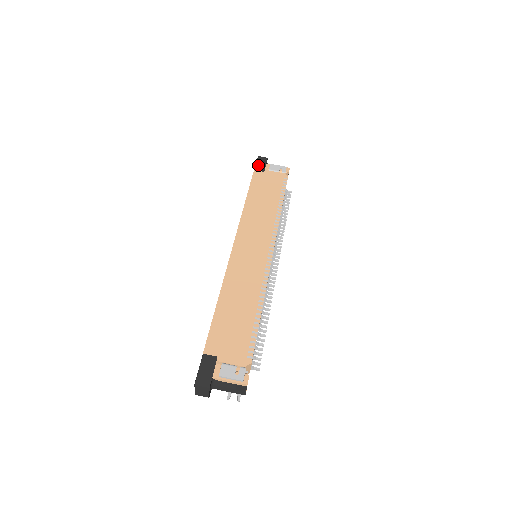
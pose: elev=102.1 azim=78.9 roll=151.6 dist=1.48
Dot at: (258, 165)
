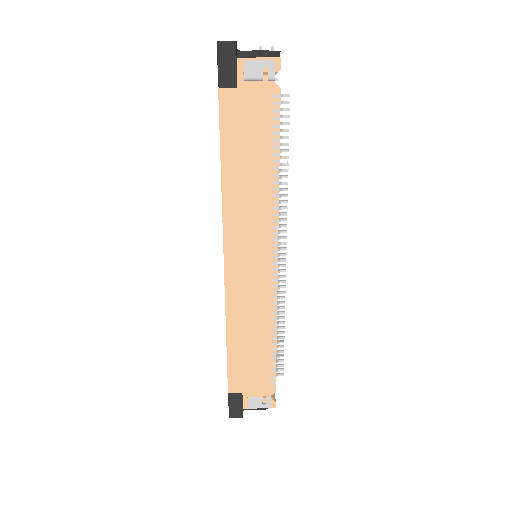
Dot at: (222, 71)
